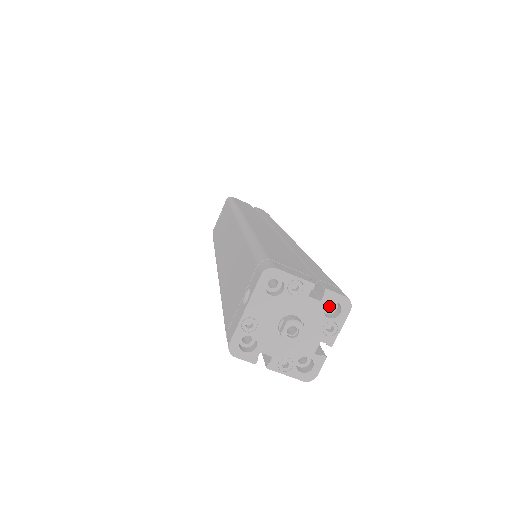
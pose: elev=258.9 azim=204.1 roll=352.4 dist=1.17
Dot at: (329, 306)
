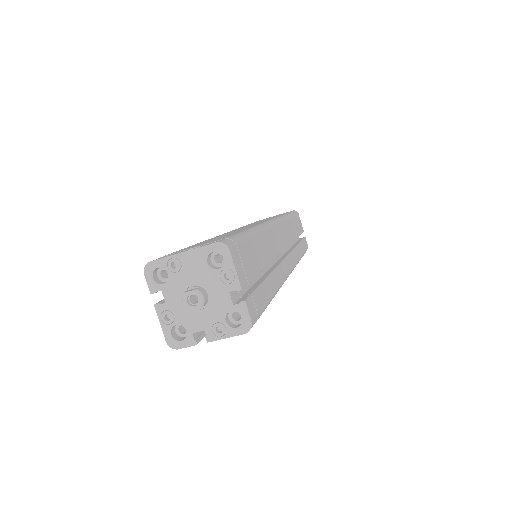
Dot at: (238, 318)
